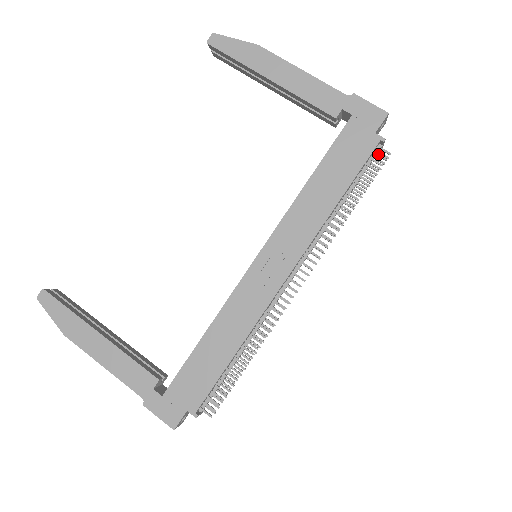
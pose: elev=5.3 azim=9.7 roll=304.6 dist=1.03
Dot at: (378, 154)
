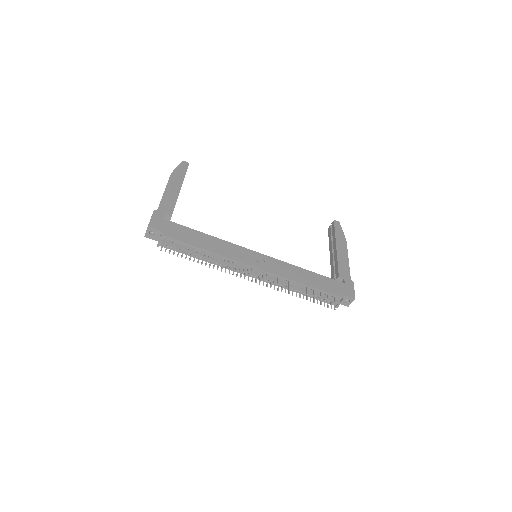
Dot at: (336, 300)
